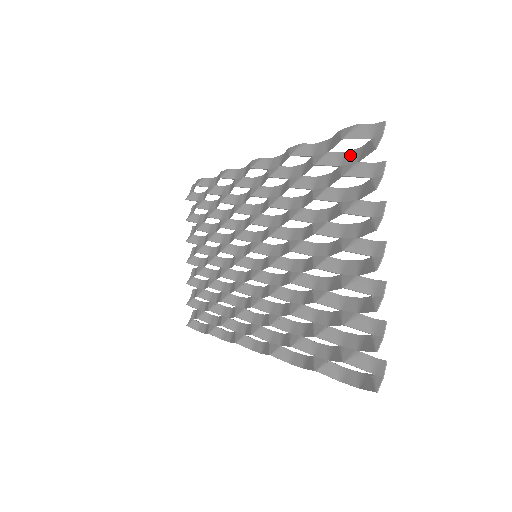
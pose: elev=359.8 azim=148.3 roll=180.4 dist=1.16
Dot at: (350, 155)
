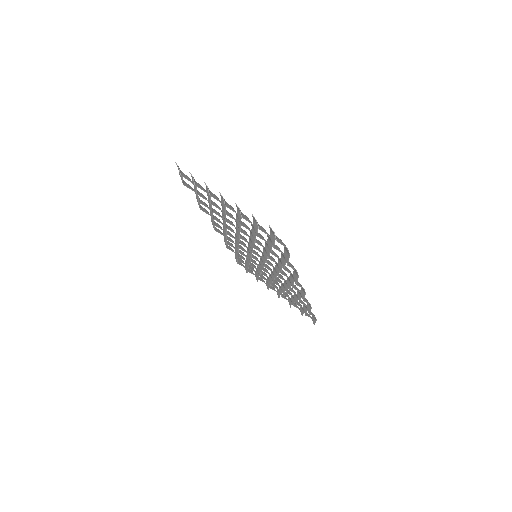
Dot at: occluded
